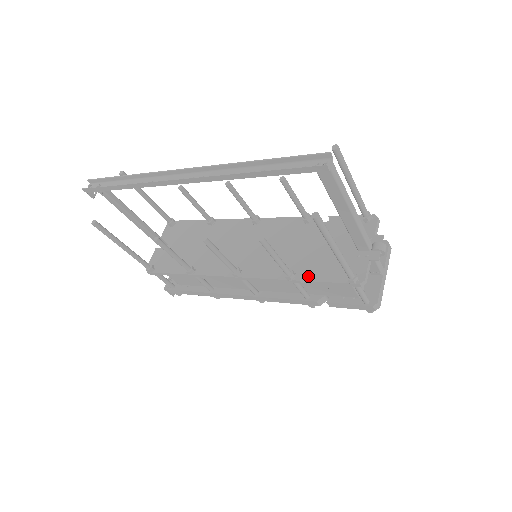
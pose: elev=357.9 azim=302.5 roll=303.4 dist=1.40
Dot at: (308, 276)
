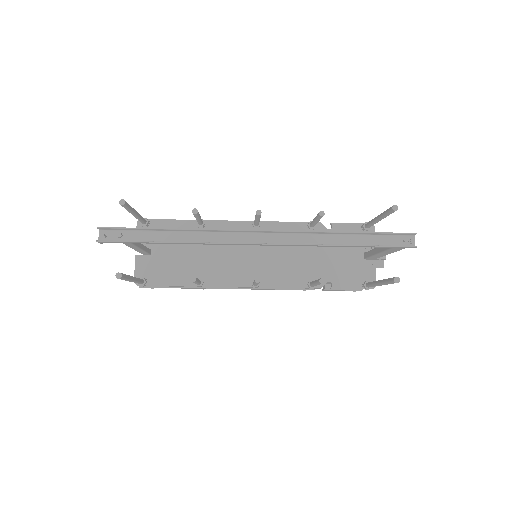
Dot at: occluded
